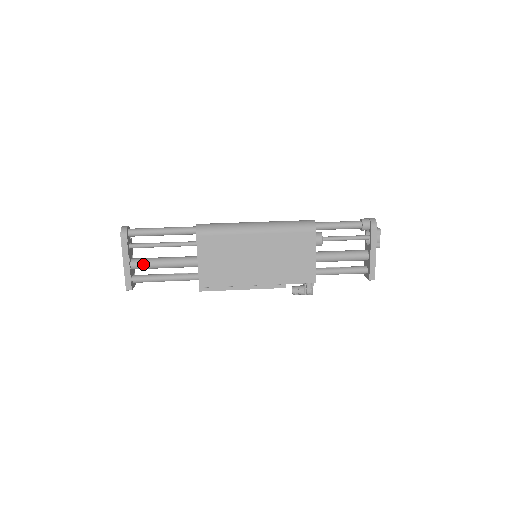
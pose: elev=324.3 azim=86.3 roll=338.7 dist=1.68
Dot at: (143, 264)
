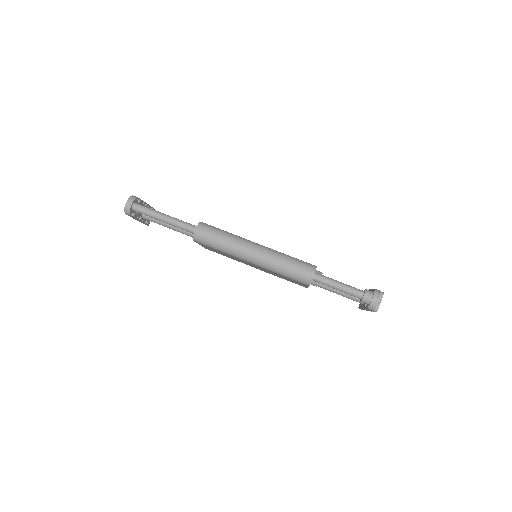
Dot at: occluded
